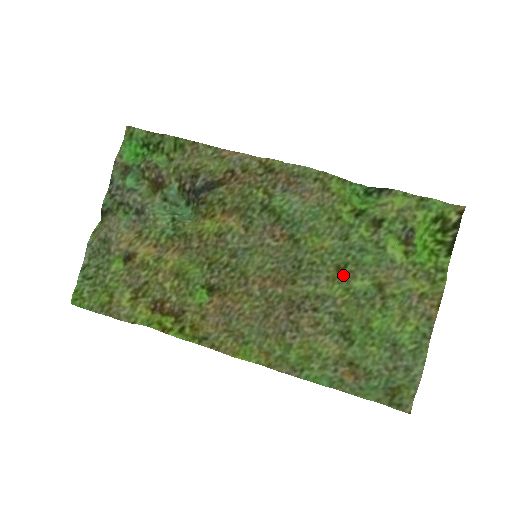
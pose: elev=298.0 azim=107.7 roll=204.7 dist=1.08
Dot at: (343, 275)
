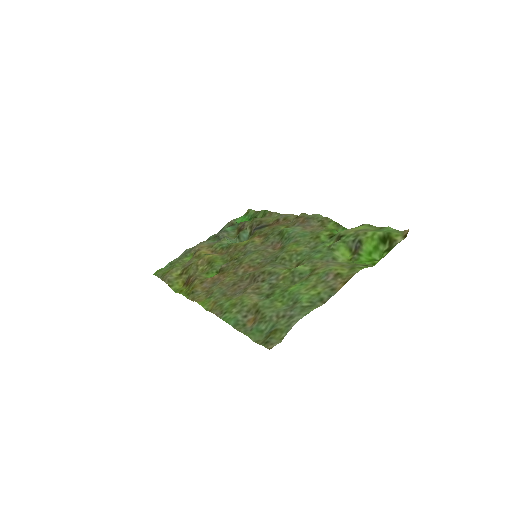
Dot at: occluded
